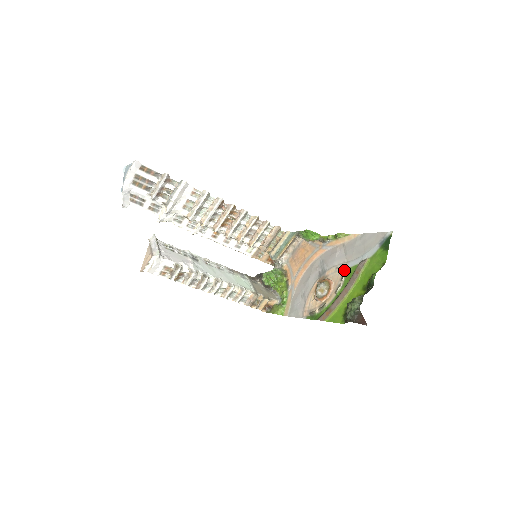
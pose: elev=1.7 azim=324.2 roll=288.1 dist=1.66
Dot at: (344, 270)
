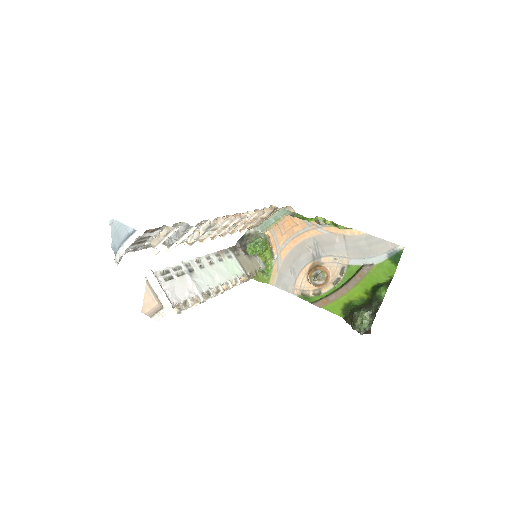
Dot at: (344, 265)
